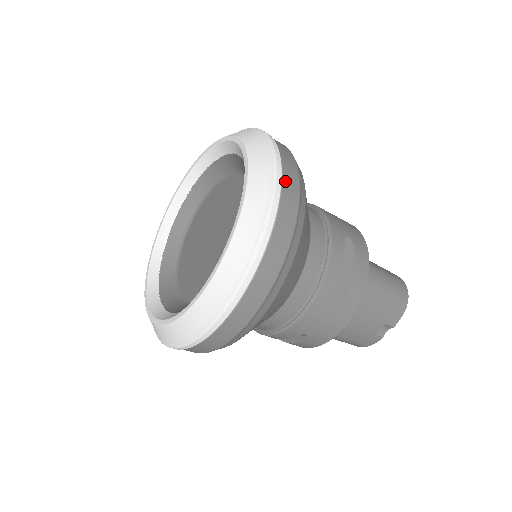
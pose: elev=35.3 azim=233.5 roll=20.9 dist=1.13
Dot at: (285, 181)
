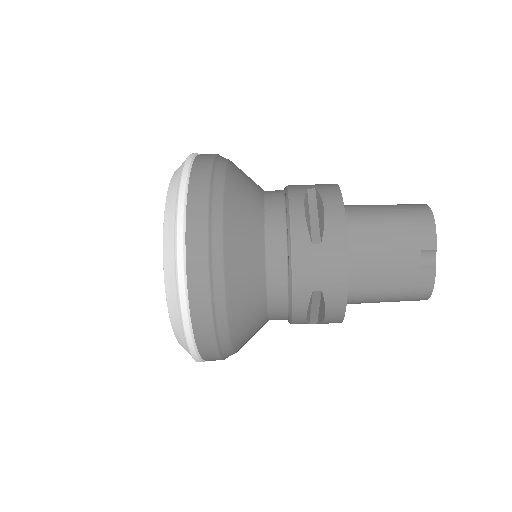
Dot at: (195, 165)
